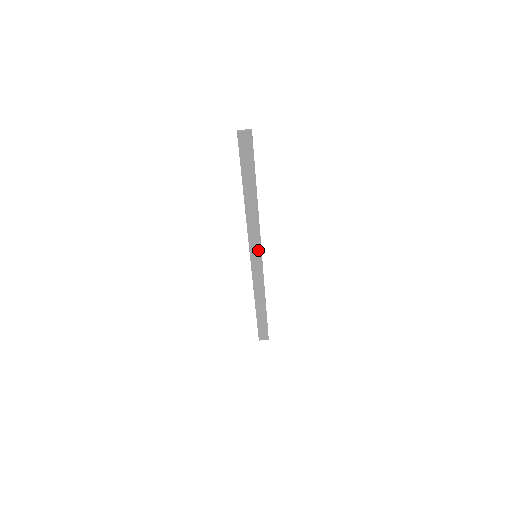
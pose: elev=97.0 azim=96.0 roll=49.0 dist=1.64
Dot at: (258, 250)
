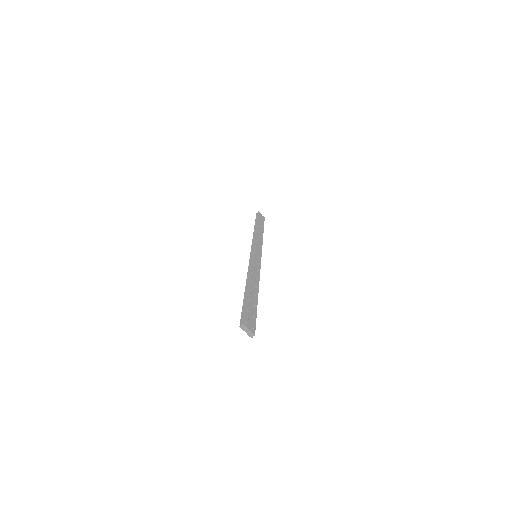
Dot at: occluded
